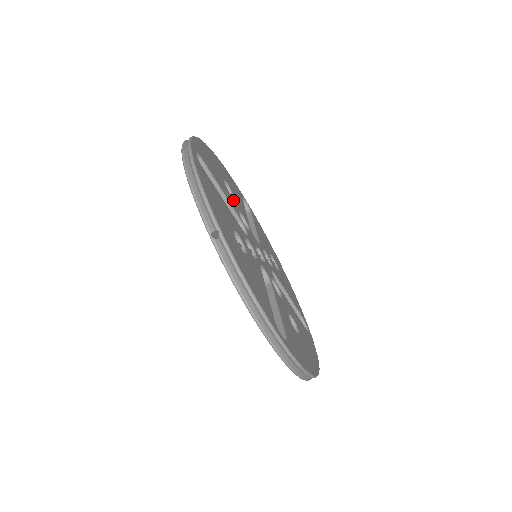
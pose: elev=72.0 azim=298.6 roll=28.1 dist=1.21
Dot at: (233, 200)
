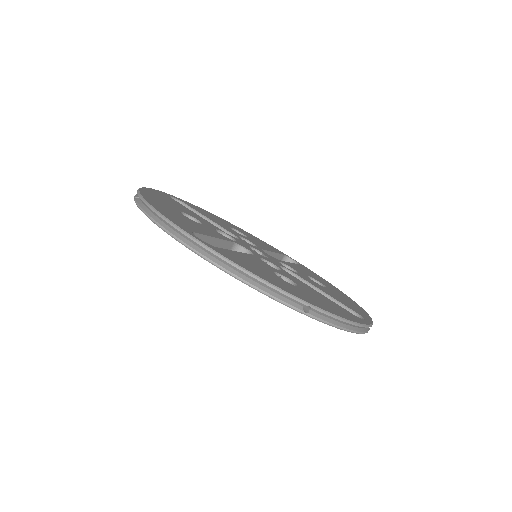
Dot at: (207, 227)
